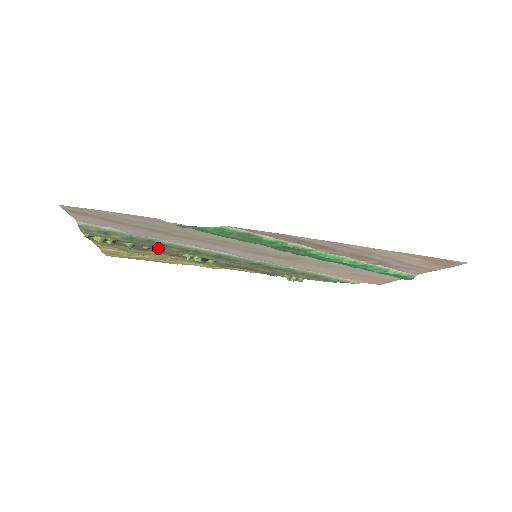
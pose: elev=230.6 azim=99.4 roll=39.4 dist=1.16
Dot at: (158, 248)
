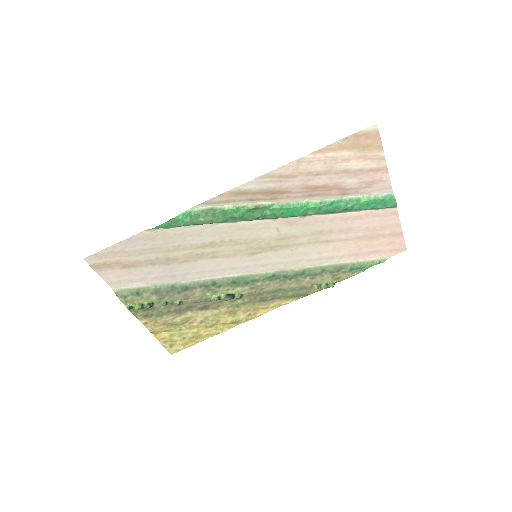
Dot at: (187, 299)
